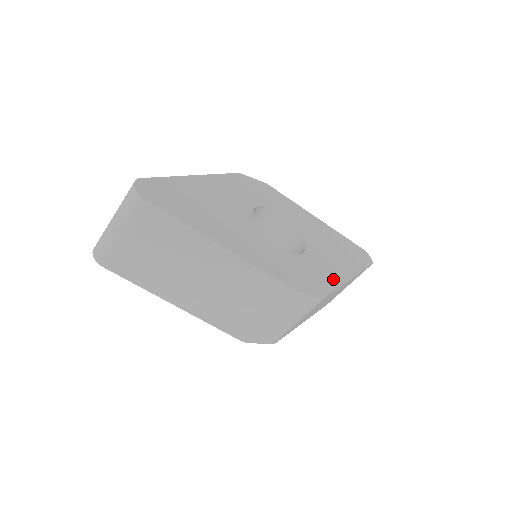
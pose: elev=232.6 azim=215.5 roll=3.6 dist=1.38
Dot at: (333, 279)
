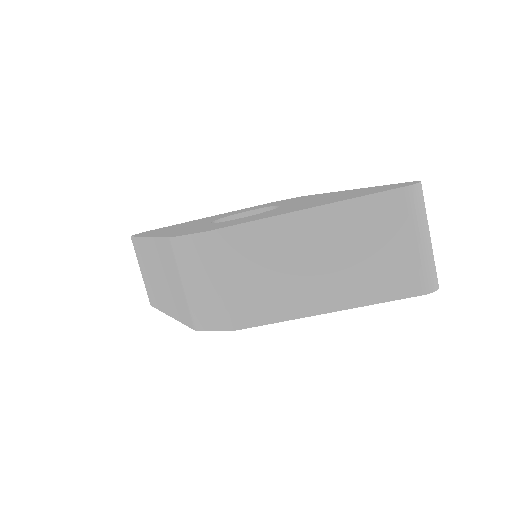
Dot at: (254, 219)
